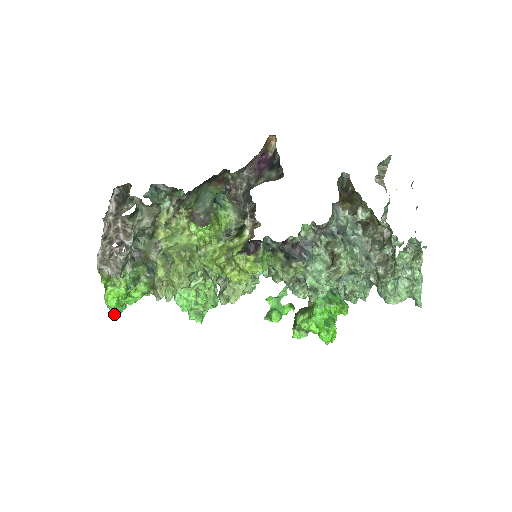
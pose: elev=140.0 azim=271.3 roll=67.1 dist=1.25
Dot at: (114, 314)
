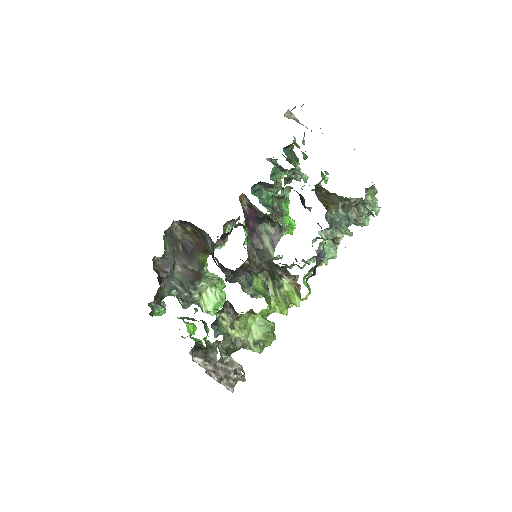
Dot at: occluded
